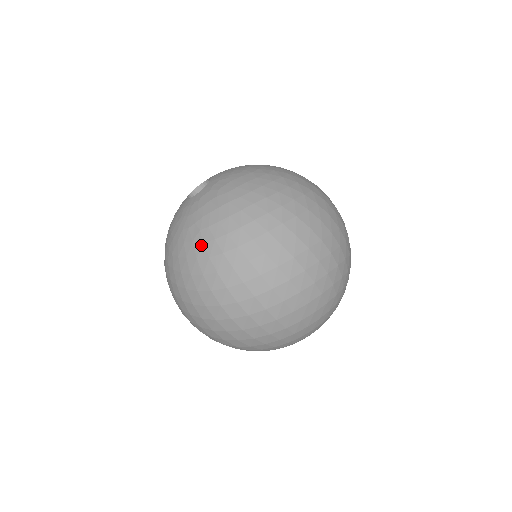
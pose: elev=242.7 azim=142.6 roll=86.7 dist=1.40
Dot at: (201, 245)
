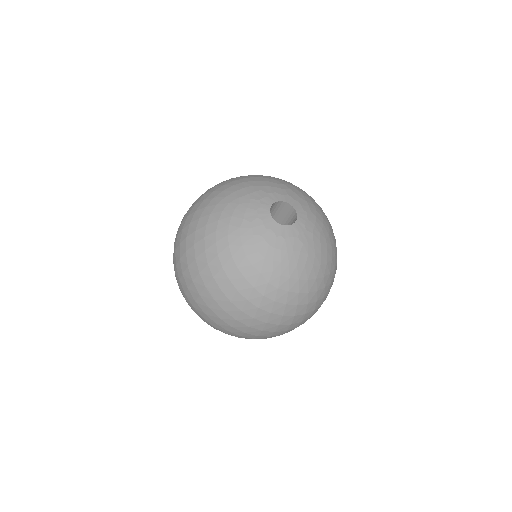
Dot at: (265, 283)
